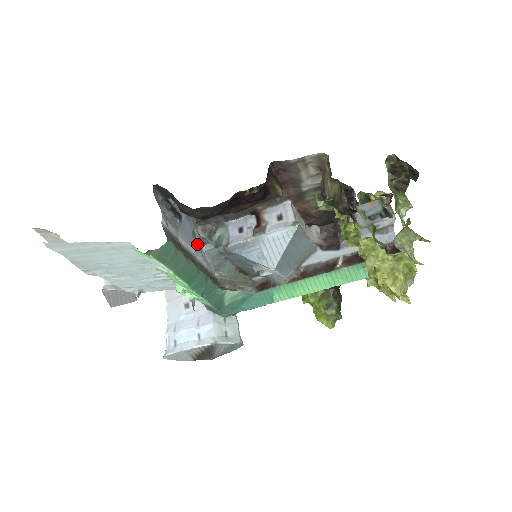
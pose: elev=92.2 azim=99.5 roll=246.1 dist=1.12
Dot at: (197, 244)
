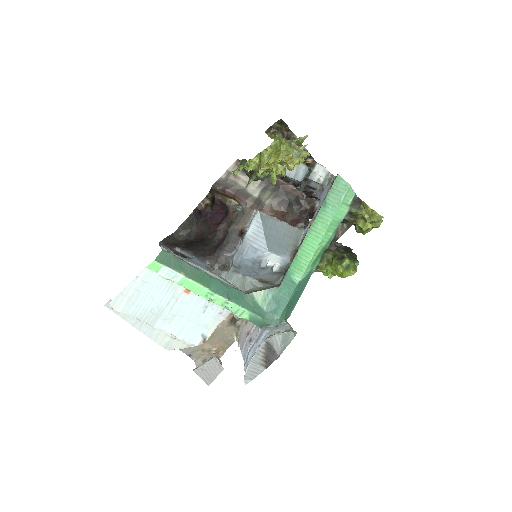
Dot at: (213, 272)
